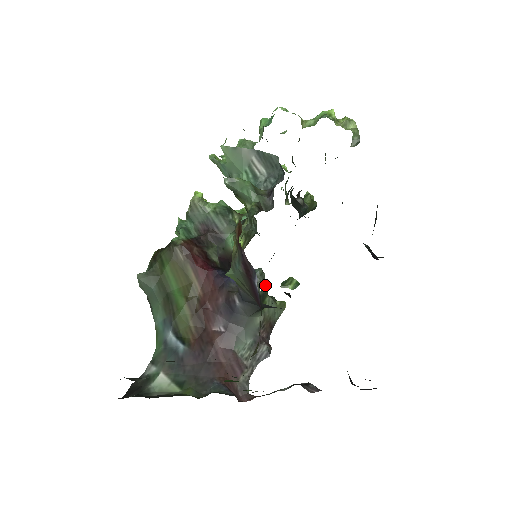
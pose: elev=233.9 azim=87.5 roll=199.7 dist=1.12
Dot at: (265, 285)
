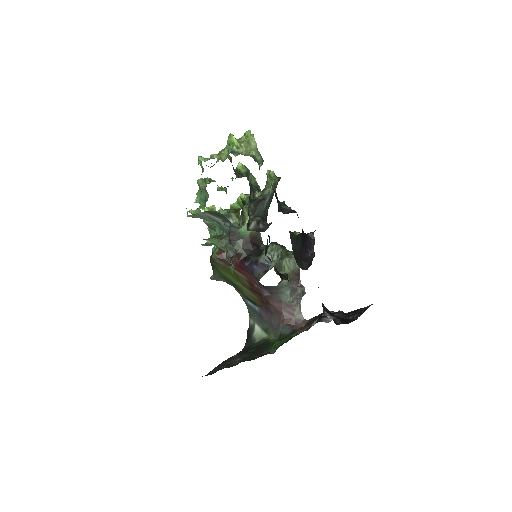
Dot at: (274, 264)
